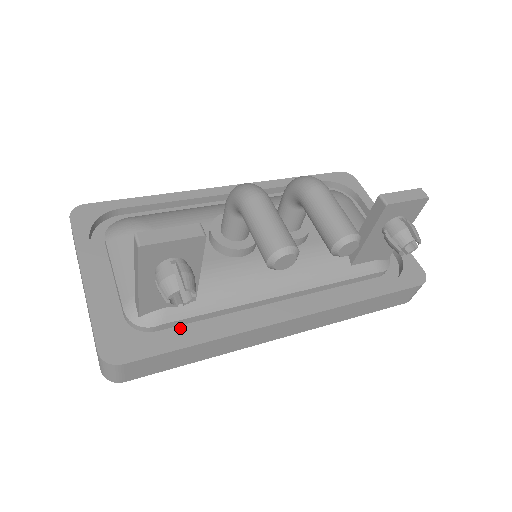
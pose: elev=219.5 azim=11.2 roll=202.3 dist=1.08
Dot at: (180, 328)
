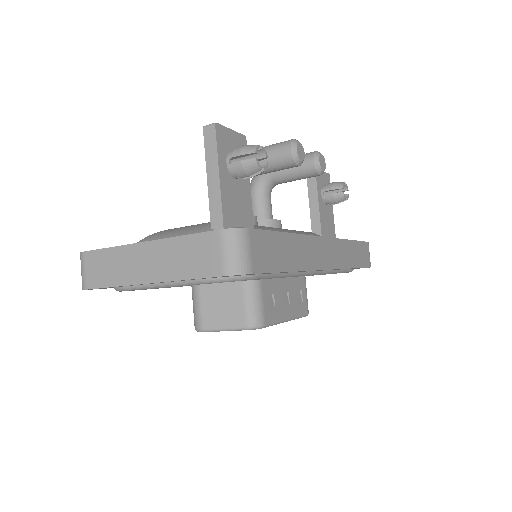
Dot at: occluded
